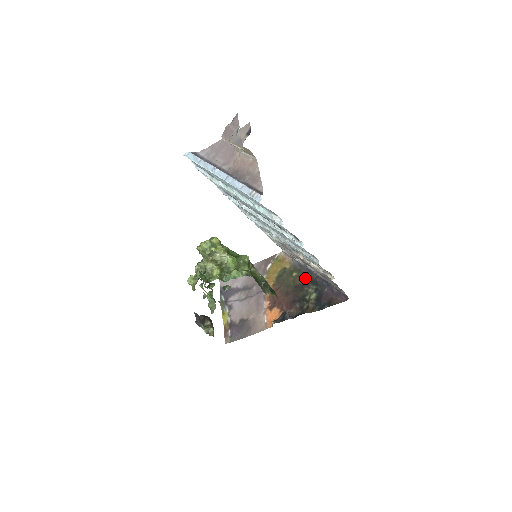
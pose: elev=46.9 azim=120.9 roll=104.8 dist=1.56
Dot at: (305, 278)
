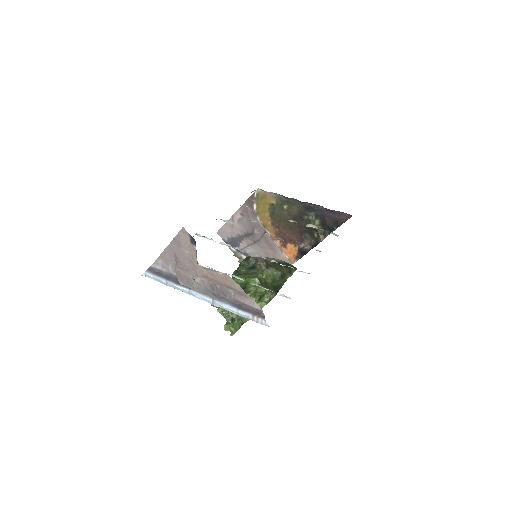
Dot at: (298, 208)
